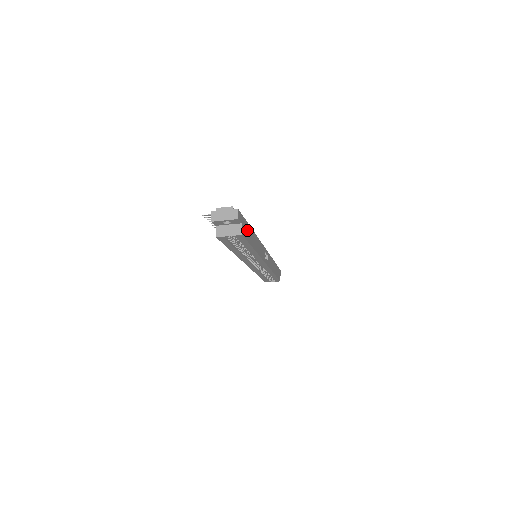
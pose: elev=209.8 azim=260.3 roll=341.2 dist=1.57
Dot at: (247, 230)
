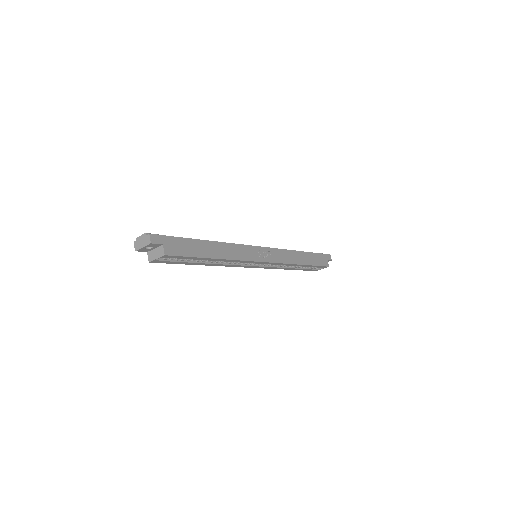
Dot at: (185, 246)
